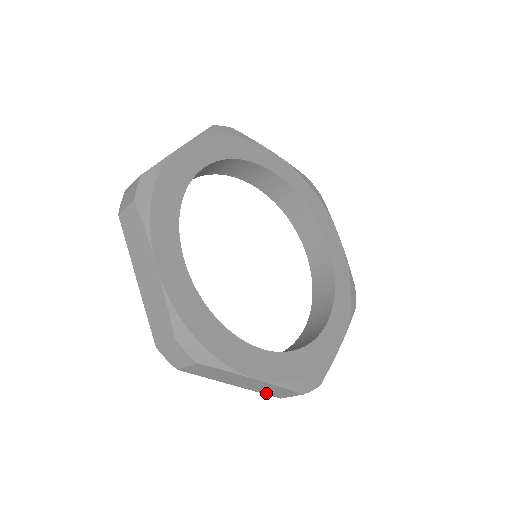
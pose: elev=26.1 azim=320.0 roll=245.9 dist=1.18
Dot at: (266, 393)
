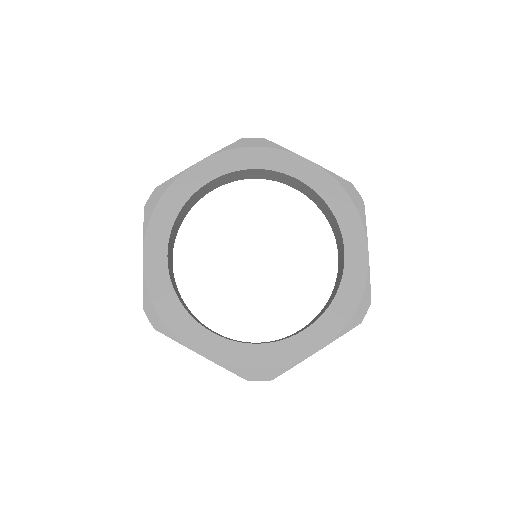
Dot at: occluded
